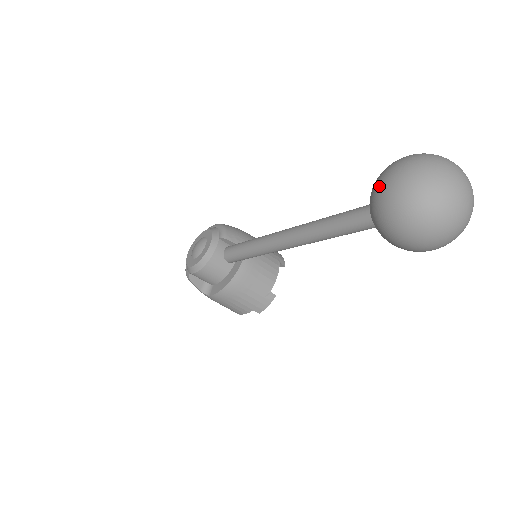
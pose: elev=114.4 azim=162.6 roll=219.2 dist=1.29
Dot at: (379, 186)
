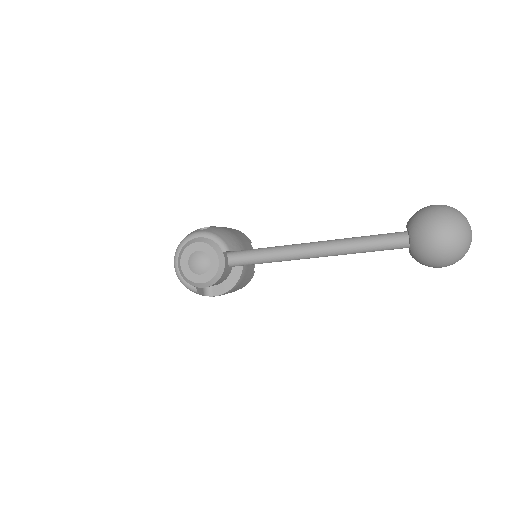
Dot at: (432, 241)
